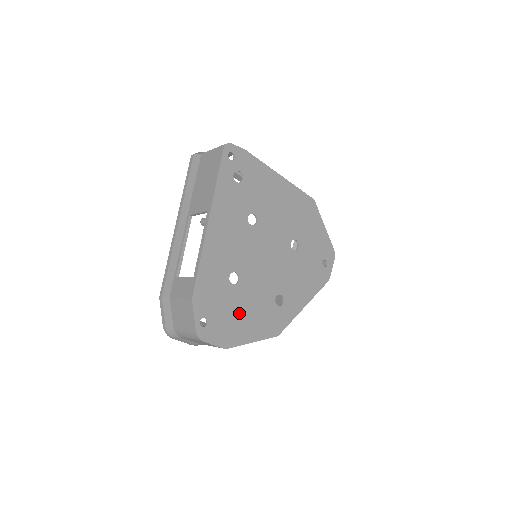
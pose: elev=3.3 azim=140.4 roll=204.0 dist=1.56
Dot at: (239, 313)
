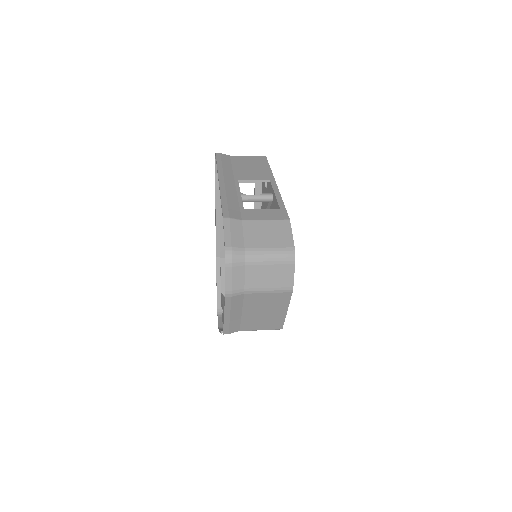
Dot at: occluded
